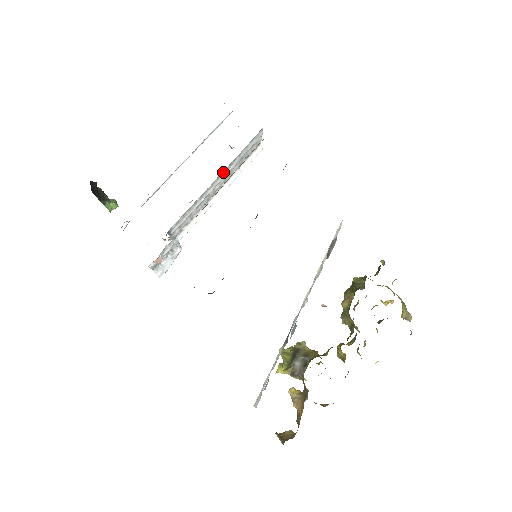
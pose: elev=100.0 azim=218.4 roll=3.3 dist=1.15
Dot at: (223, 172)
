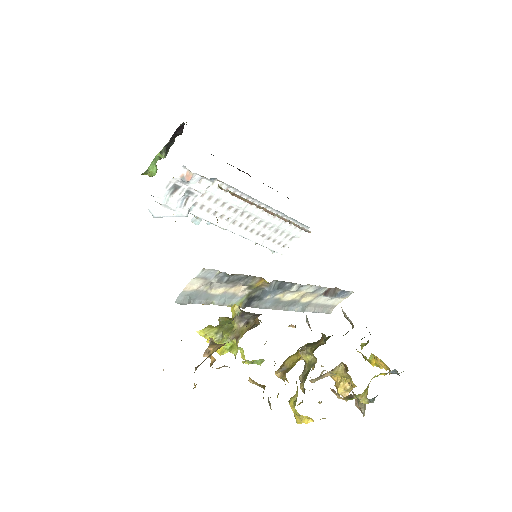
Dot at: occluded
